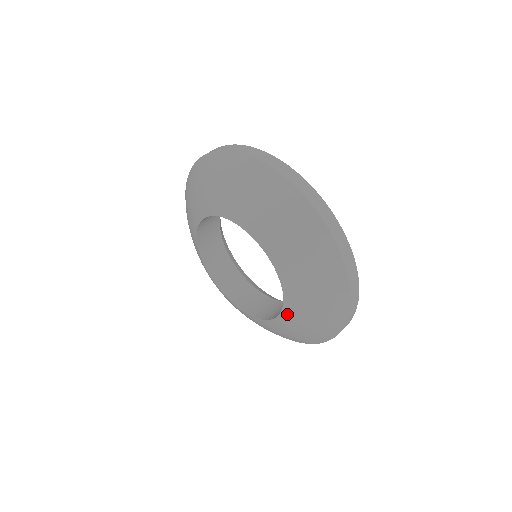
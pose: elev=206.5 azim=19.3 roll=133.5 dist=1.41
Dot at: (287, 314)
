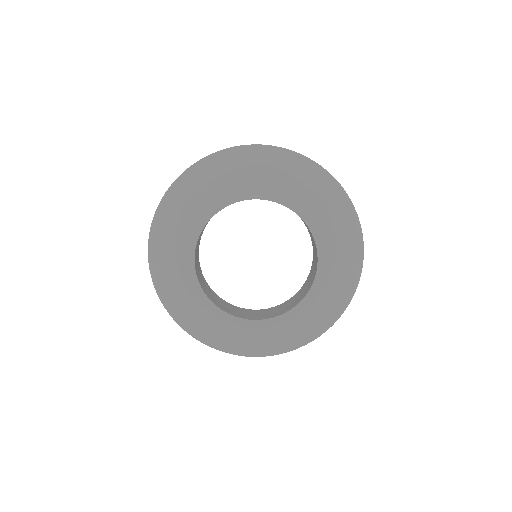
Dot at: (323, 260)
